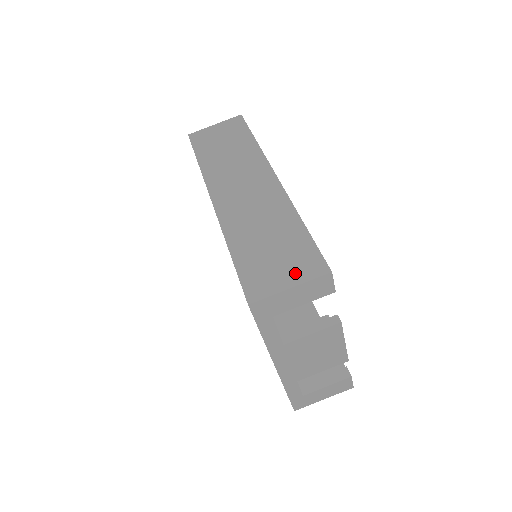
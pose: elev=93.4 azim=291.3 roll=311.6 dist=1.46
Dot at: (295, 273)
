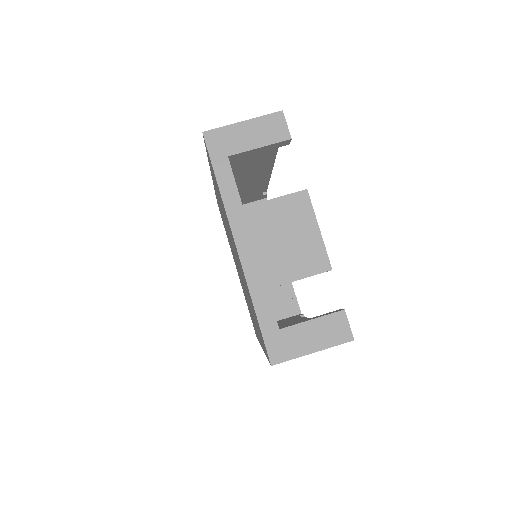
Dot at: occluded
